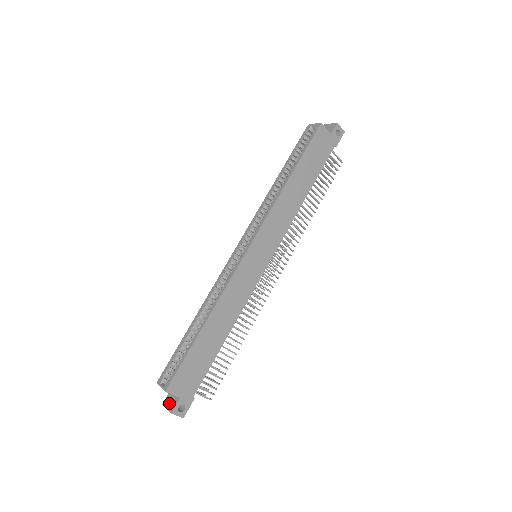
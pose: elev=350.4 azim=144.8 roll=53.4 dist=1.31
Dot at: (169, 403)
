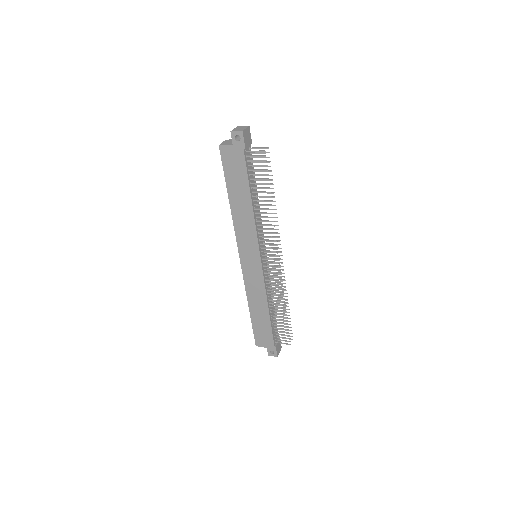
Dot at: occluded
